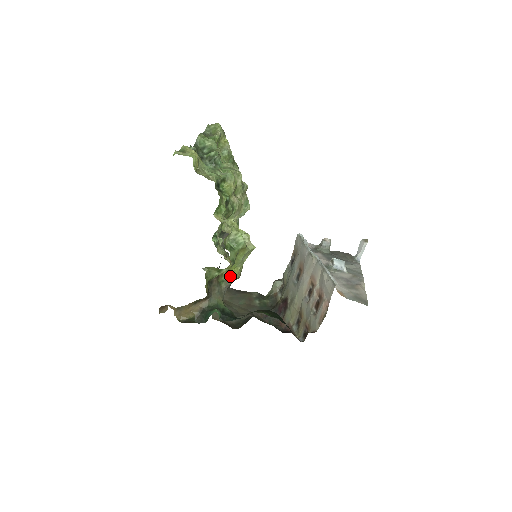
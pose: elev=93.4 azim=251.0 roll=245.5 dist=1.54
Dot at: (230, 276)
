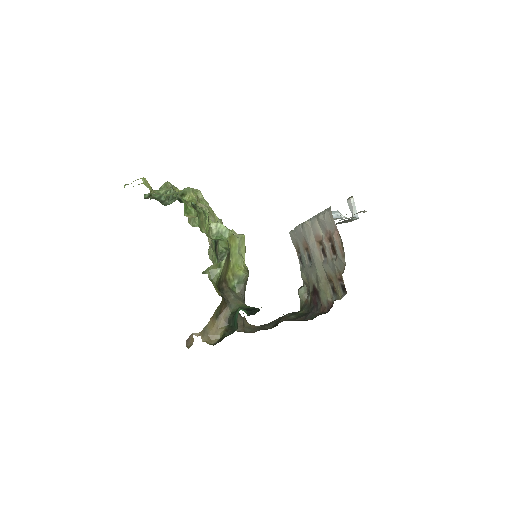
Dot at: (238, 277)
